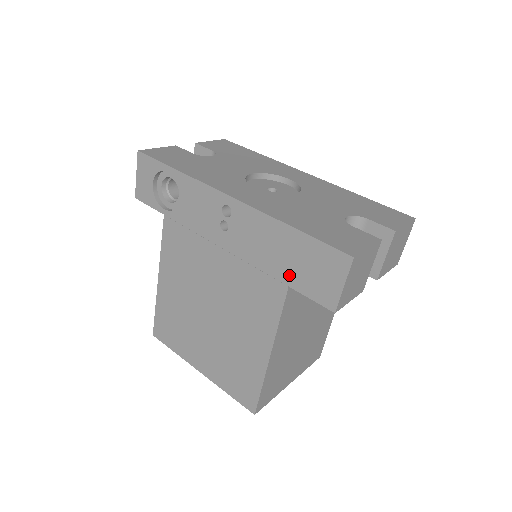
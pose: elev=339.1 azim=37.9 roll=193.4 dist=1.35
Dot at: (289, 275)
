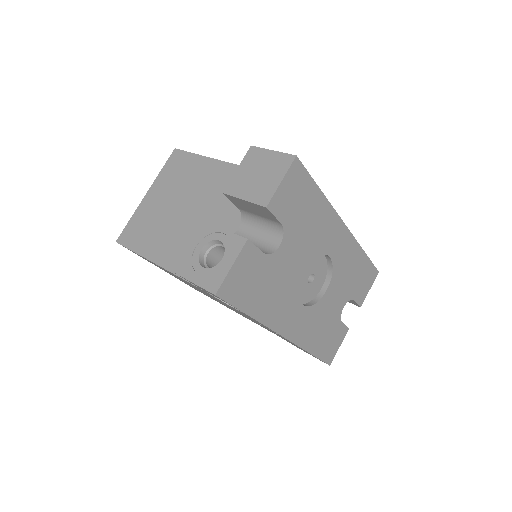
Dot at: occluded
